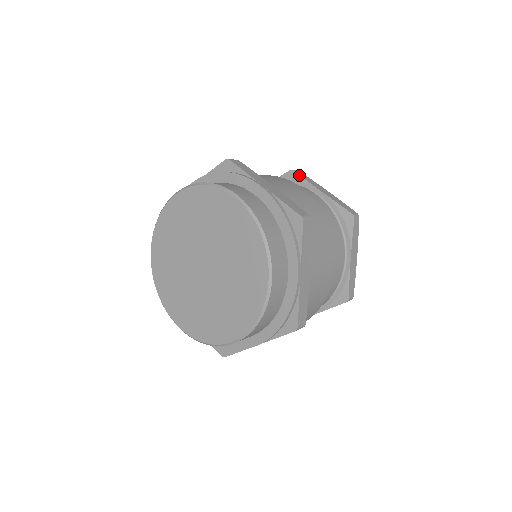
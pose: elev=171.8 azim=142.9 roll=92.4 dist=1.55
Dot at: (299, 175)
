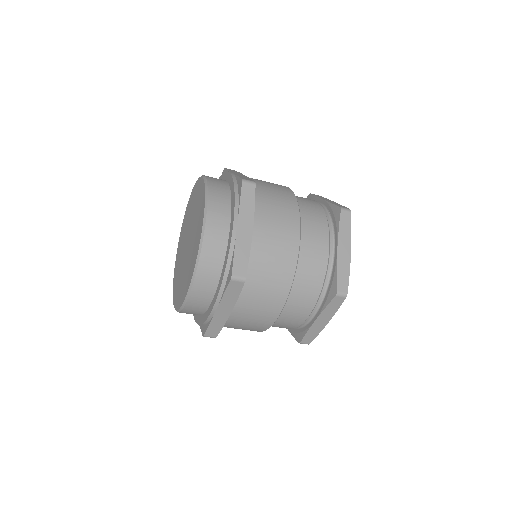
Dot at: occluded
